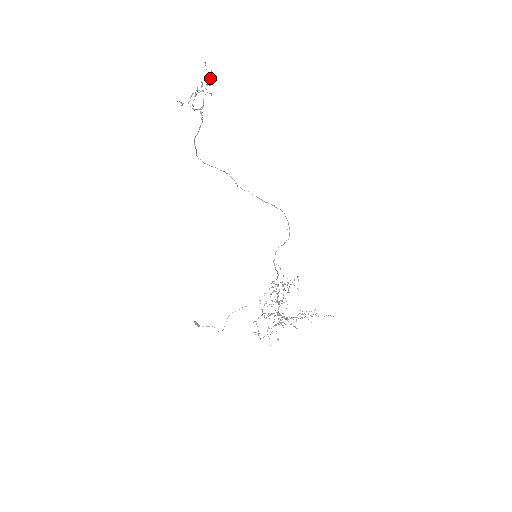
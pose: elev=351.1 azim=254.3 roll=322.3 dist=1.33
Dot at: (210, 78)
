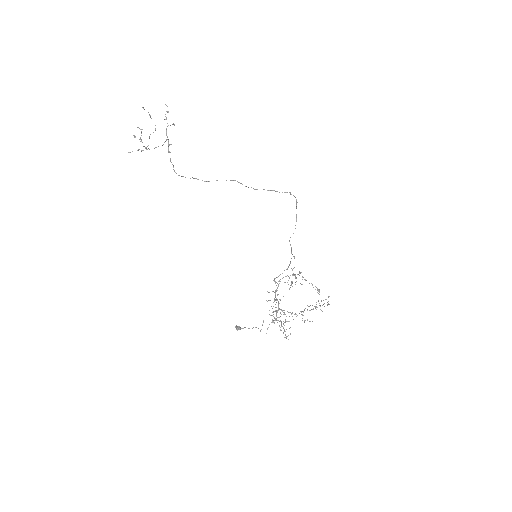
Dot at: (167, 112)
